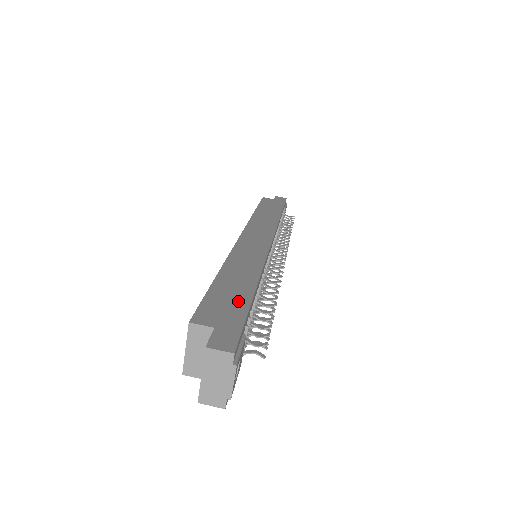
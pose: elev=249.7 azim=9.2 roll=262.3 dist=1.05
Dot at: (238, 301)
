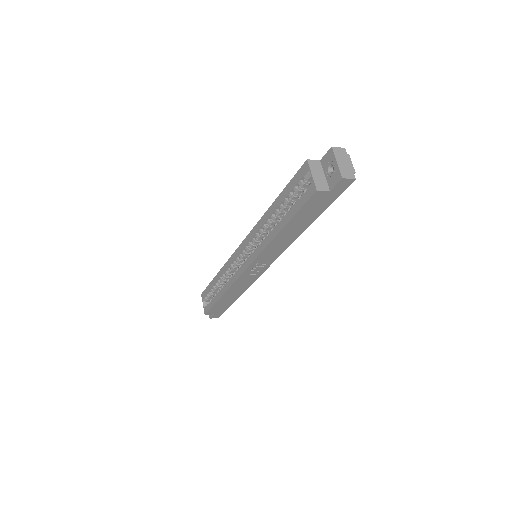
Dot at: occluded
